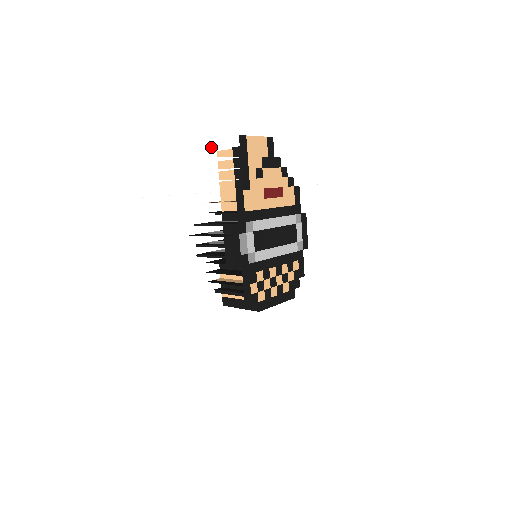
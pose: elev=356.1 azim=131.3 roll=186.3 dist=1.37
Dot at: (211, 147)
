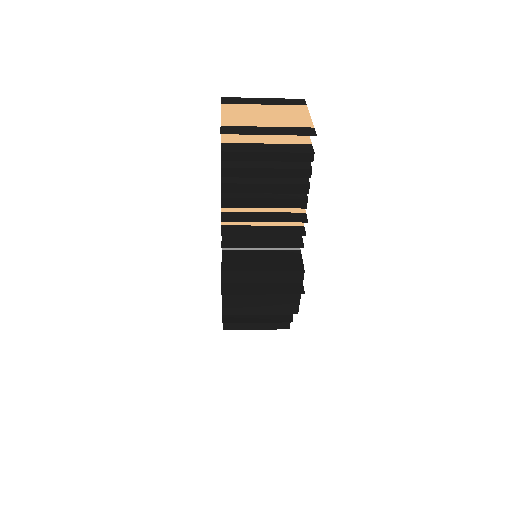
Dot at: occluded
